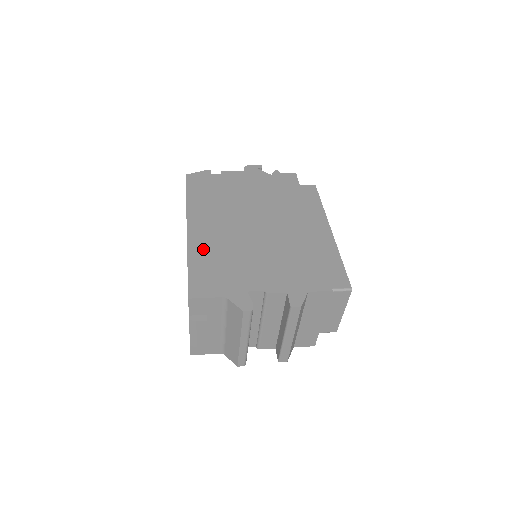
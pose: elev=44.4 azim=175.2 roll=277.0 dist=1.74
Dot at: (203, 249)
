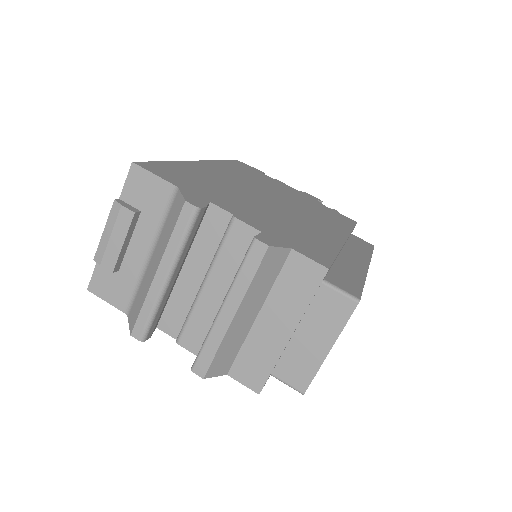
Dot at: (197, 170)
